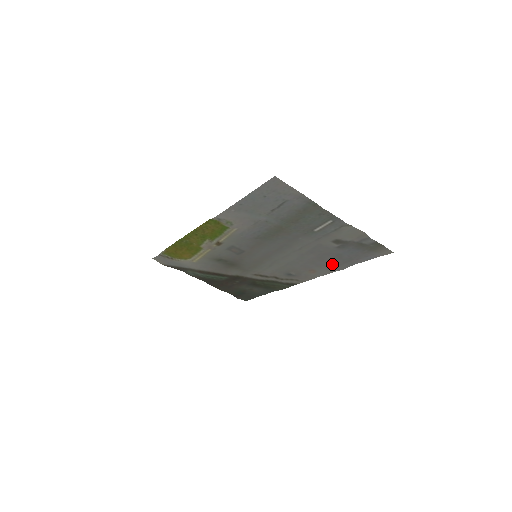
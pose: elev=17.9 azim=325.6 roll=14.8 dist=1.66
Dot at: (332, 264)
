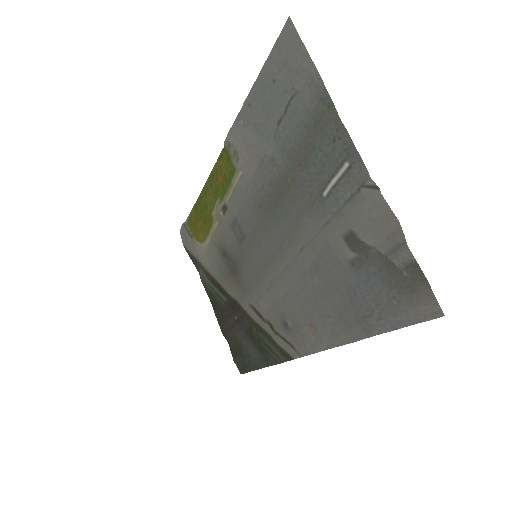
Dot at: (340, 318)
